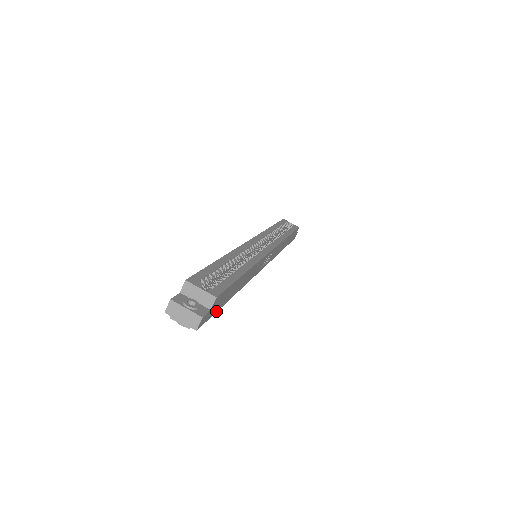
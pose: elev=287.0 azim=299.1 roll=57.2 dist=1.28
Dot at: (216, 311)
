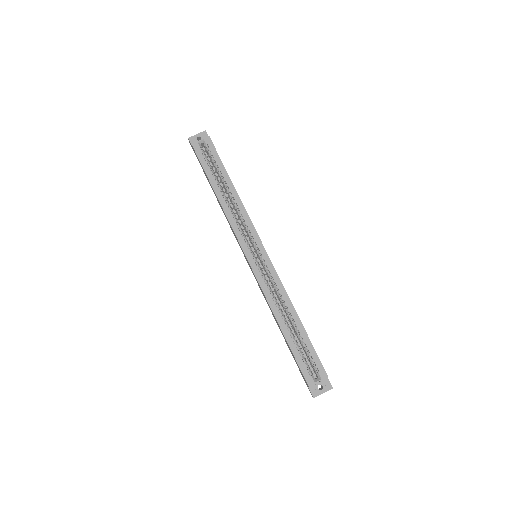
Dot at: occluded
